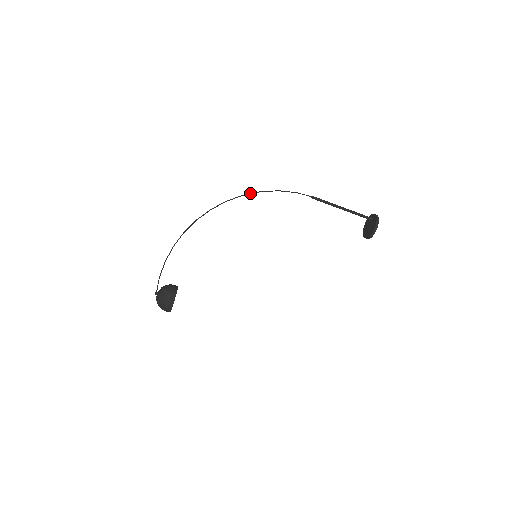
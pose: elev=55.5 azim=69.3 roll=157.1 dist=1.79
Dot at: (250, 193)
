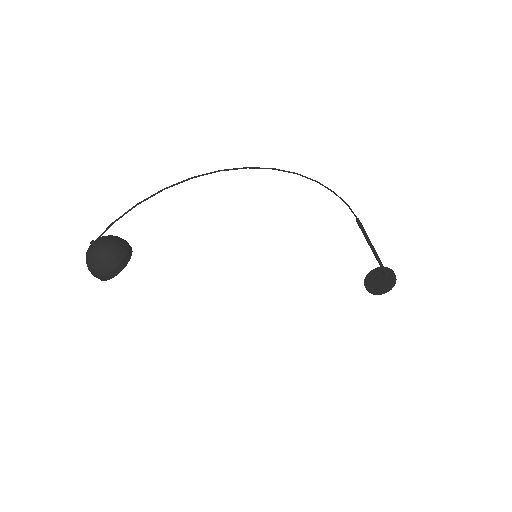
Dot at: (305, 176)
